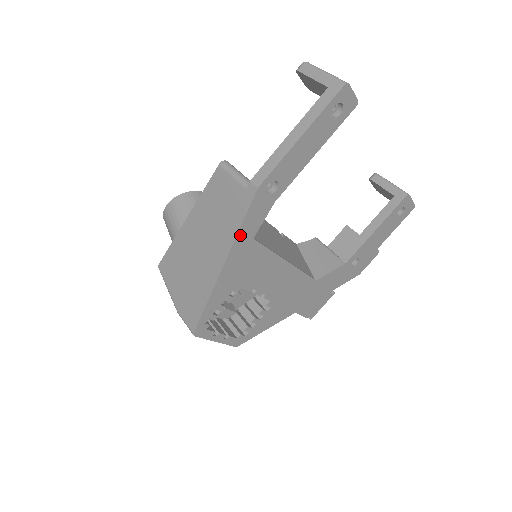
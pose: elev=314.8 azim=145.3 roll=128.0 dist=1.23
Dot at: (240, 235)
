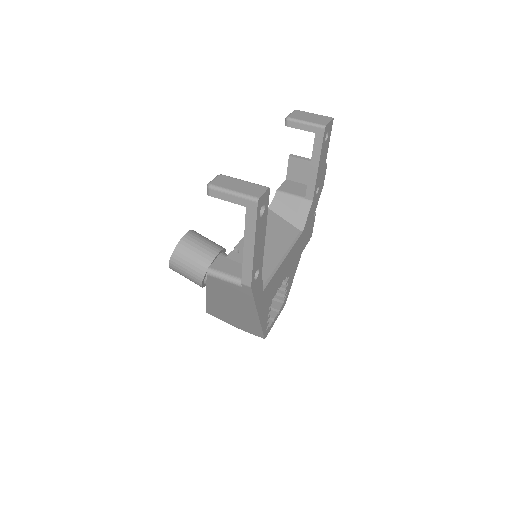
Dot at: (257, 302)
